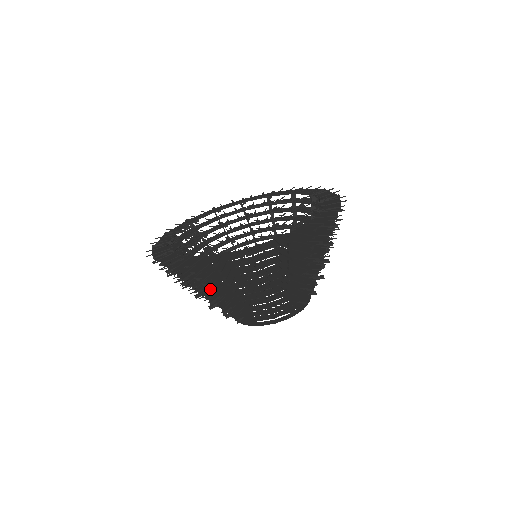
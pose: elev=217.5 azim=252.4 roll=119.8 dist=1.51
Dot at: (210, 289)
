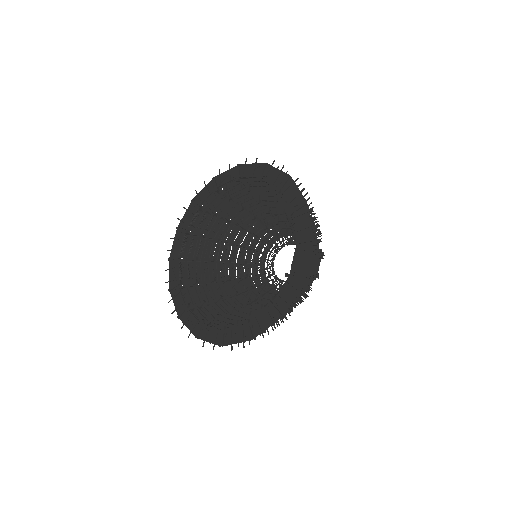
Dot at: occluded
